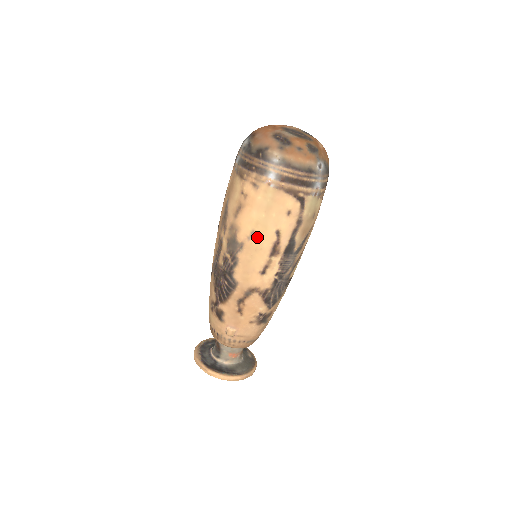
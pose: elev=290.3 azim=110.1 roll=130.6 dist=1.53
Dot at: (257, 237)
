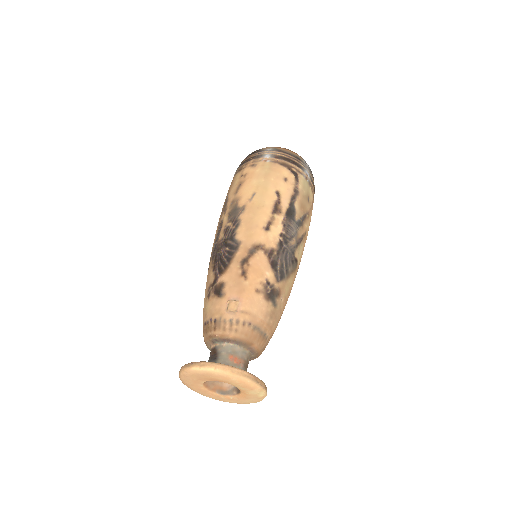
Dot at: (258, 197)
